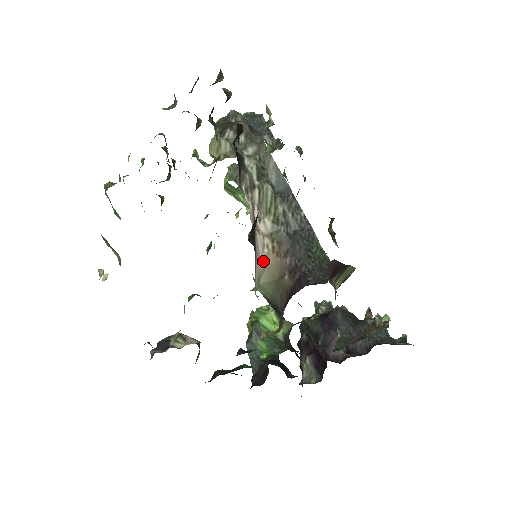
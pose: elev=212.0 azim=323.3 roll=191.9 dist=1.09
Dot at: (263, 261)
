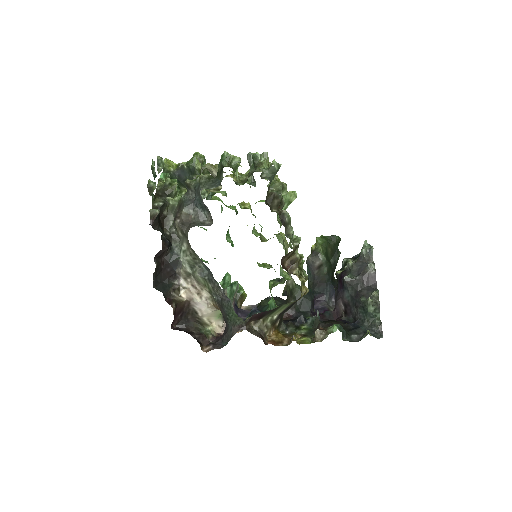
Dot at: (212, 309)
